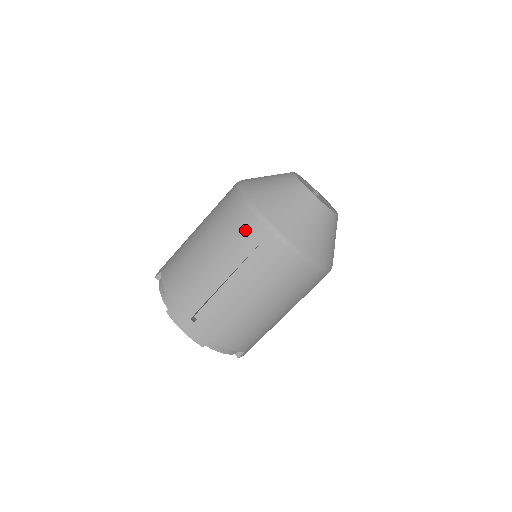
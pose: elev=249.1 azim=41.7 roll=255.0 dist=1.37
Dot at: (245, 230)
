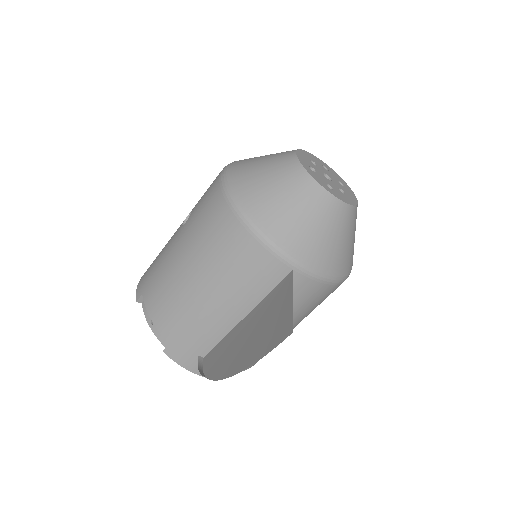
Dot at: (249, 260)
